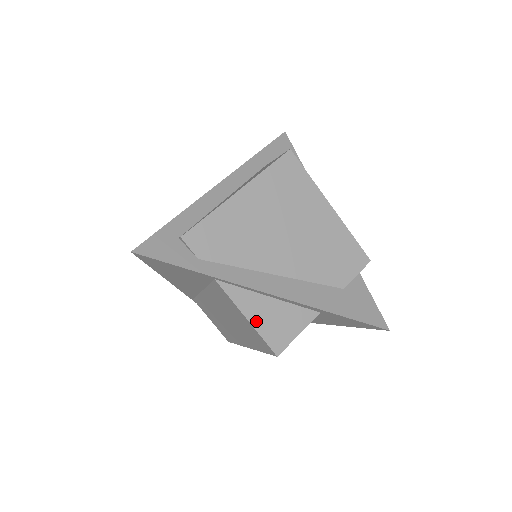
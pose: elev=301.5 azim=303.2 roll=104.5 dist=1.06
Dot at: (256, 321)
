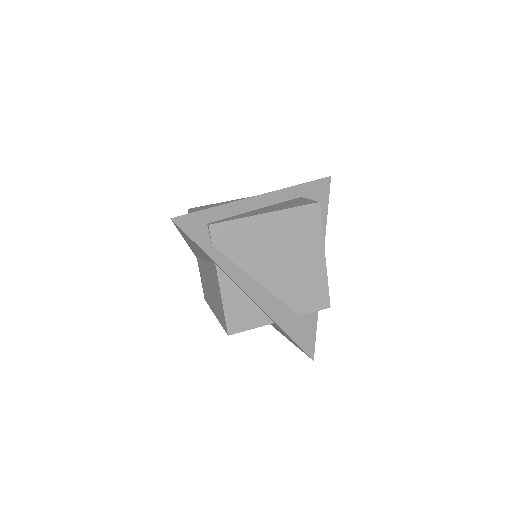
Dot at: (227, 305)
